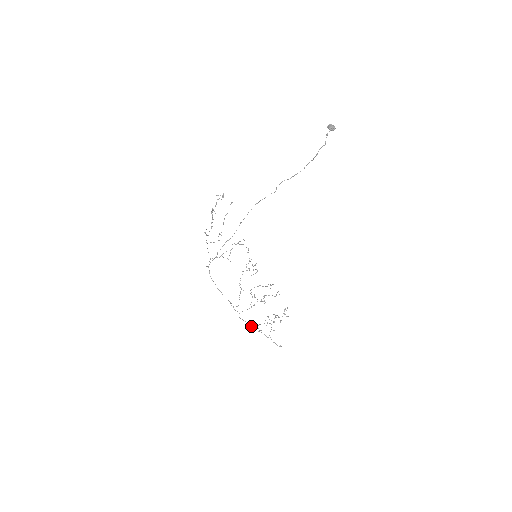
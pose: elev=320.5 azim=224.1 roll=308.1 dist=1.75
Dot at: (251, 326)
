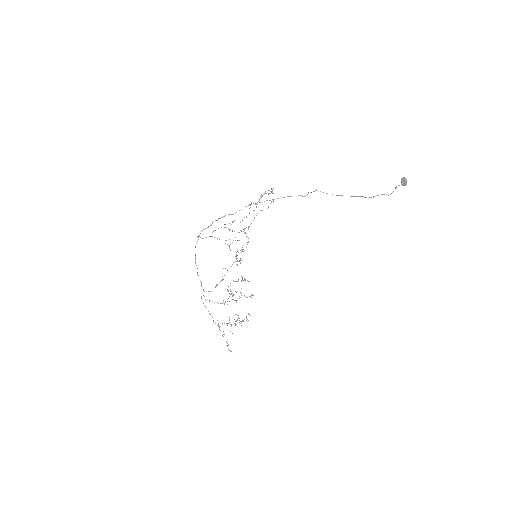
Dot at: occluded
